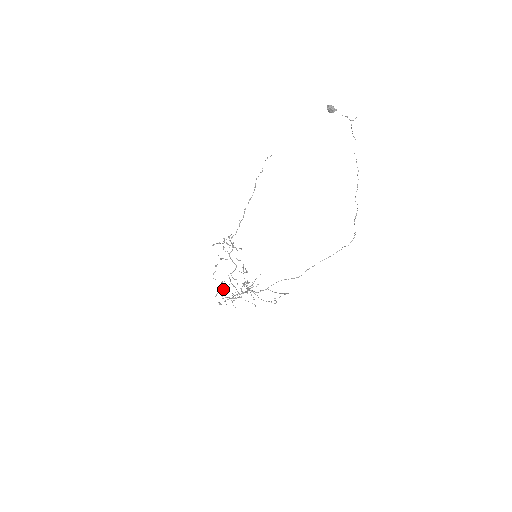
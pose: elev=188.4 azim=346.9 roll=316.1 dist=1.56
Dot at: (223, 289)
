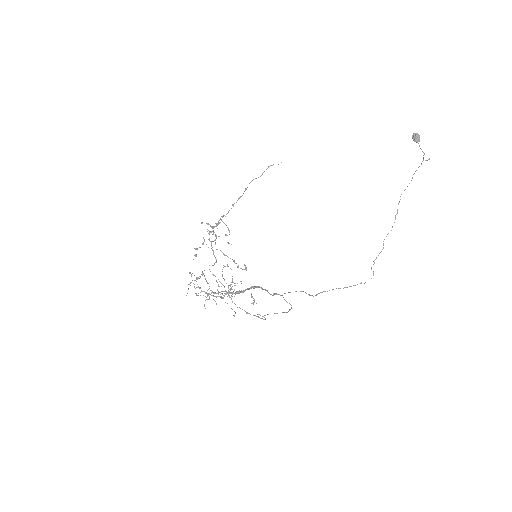
Dot at: occluded
